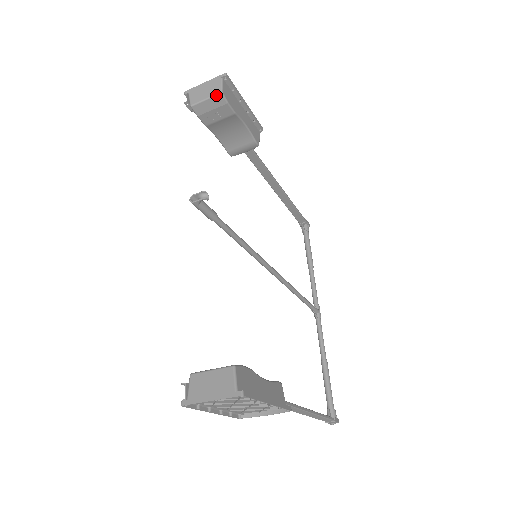
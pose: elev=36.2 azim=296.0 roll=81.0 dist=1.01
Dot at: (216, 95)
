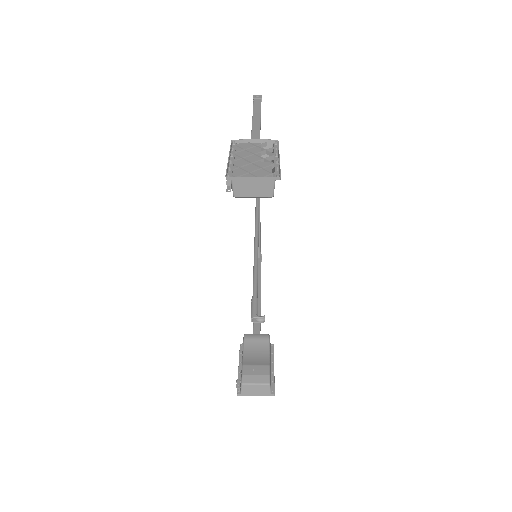
Dot at: (266, 197)
